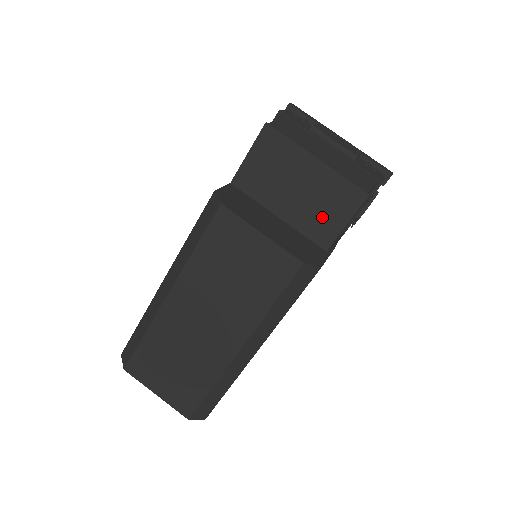
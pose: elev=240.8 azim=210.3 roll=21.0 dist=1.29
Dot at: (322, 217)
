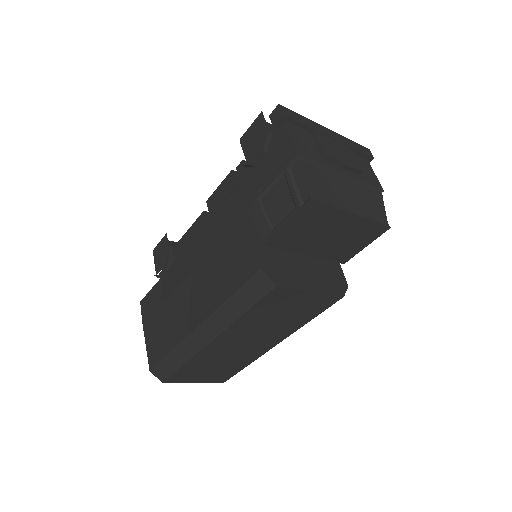
Dot at: (346, 247)
